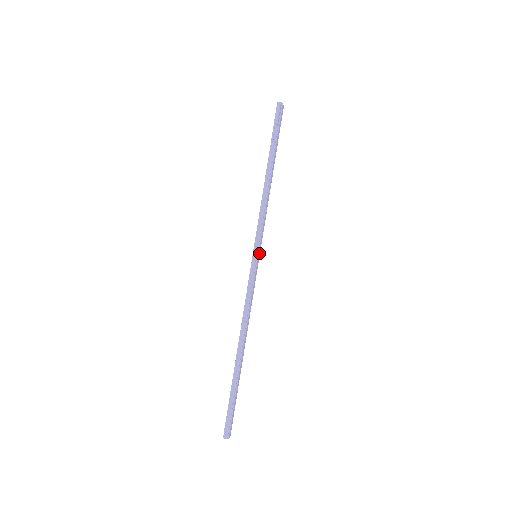
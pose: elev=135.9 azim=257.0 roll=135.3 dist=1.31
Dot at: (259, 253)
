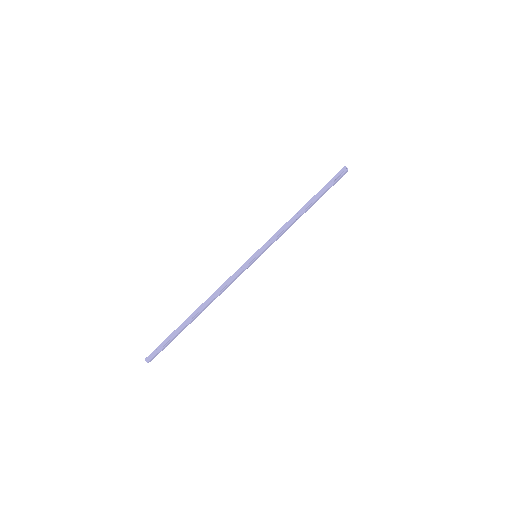
Dot at: (259, 256)
